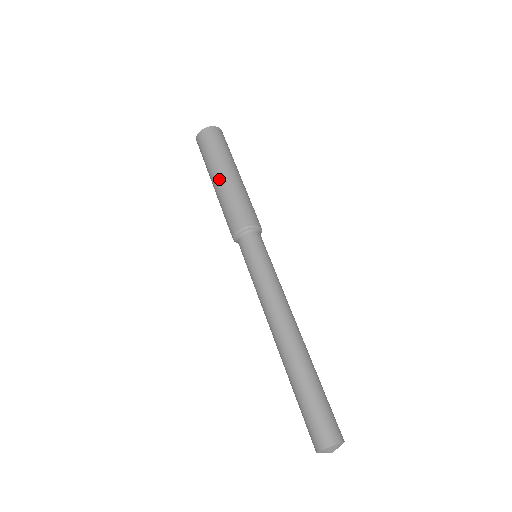
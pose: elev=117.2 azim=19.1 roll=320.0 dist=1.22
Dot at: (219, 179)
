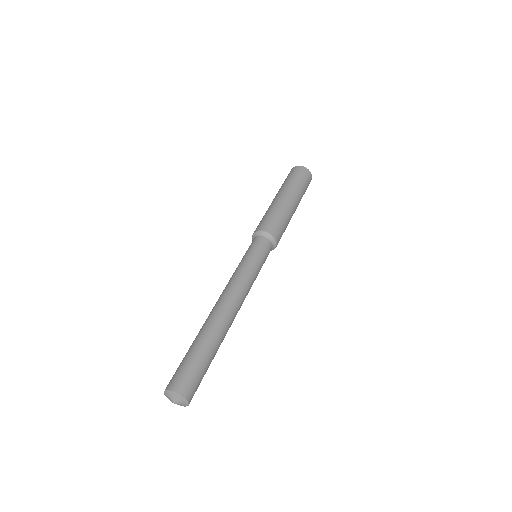
Dot at: (278, 197)
